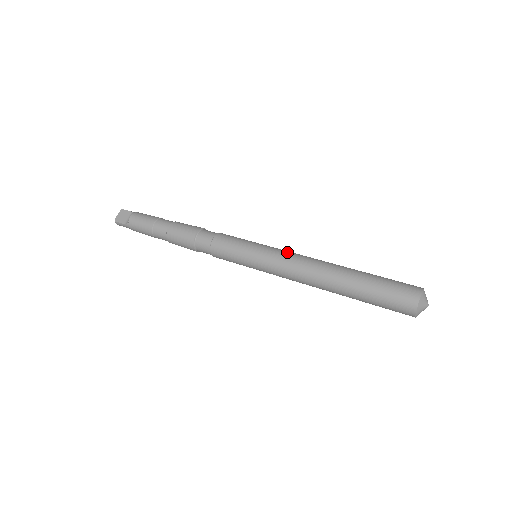
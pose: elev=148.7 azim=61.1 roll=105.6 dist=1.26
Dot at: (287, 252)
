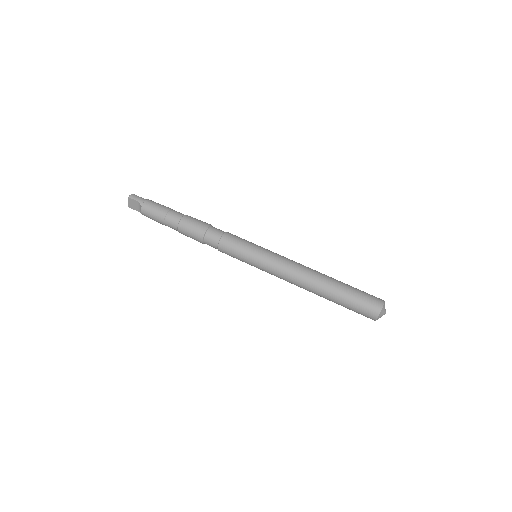
Dot at: (279, 267)
